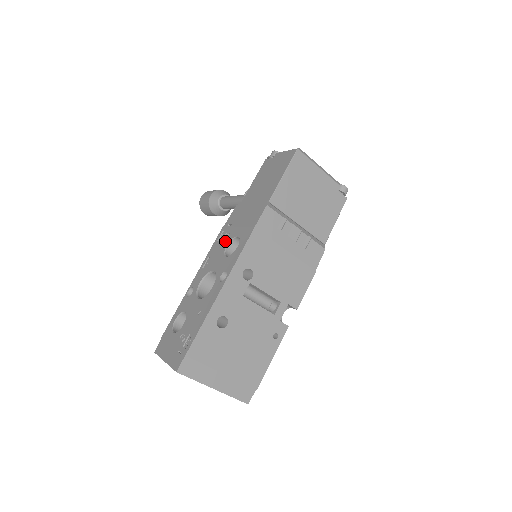
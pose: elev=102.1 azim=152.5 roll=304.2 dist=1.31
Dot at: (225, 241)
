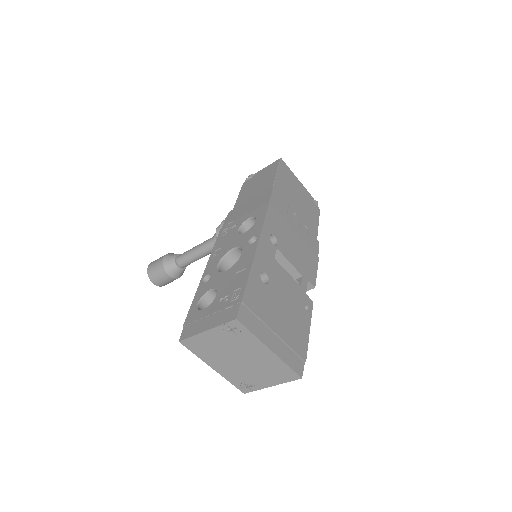
Dot at: (233, 230)
